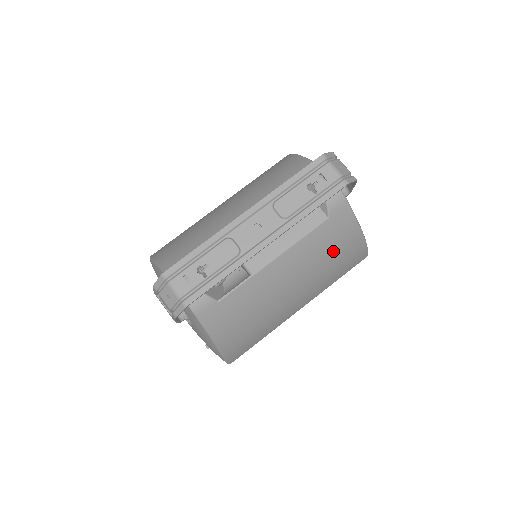
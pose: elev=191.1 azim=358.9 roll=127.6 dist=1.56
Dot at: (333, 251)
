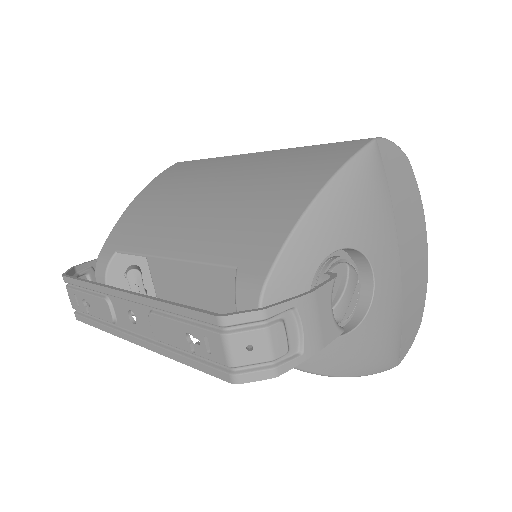
Dot at: occluded
